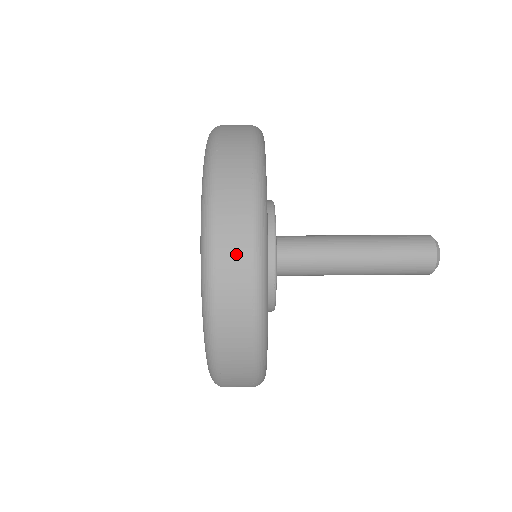
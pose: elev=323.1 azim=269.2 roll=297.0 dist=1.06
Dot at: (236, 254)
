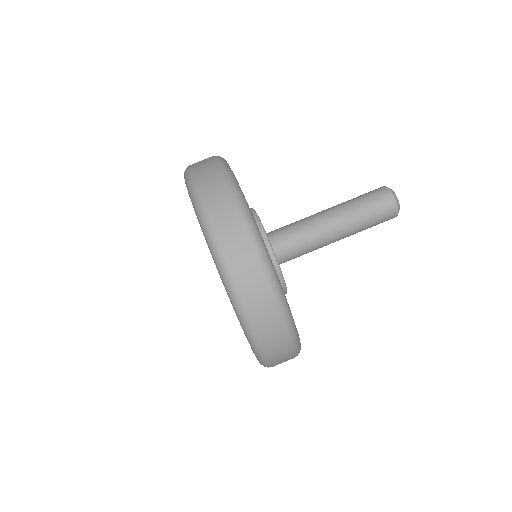
Dot at: occluded
